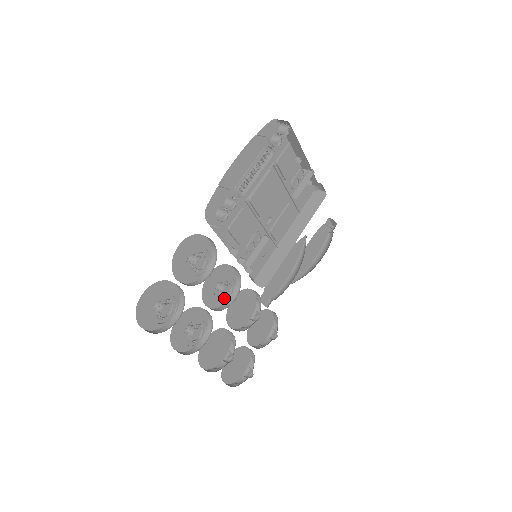
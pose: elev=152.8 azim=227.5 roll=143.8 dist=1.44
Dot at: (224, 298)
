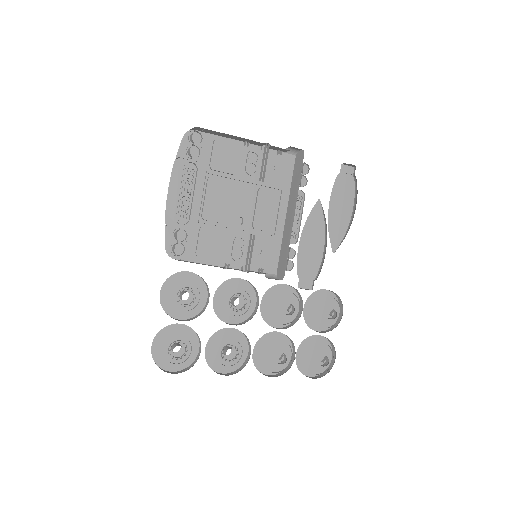
Dot at: (241, 310)
